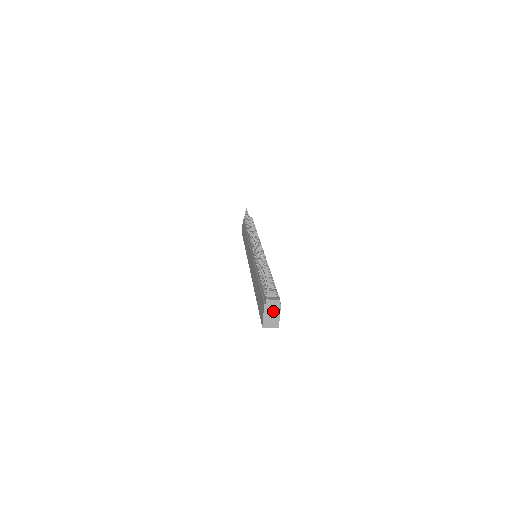
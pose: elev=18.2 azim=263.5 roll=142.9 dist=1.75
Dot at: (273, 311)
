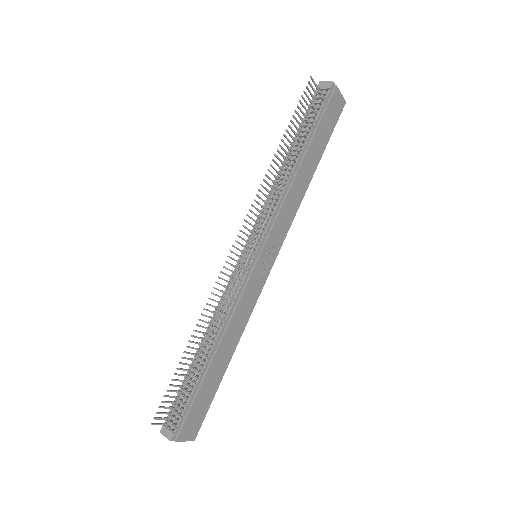
Dot at: occluded
